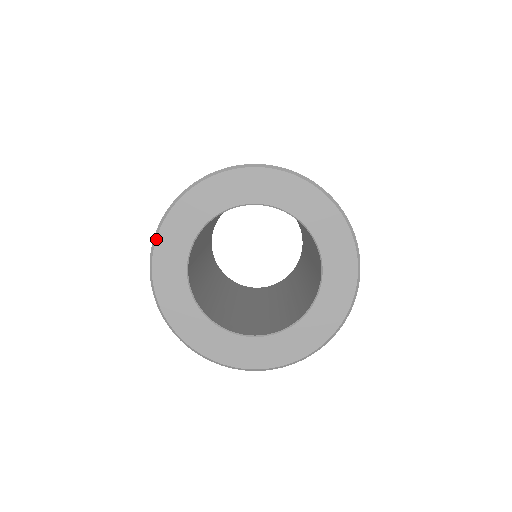
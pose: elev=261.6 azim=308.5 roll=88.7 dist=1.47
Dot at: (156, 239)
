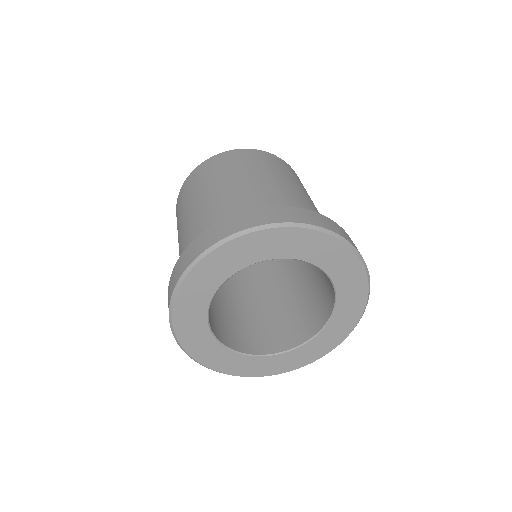
Dot at: (233, 239)
